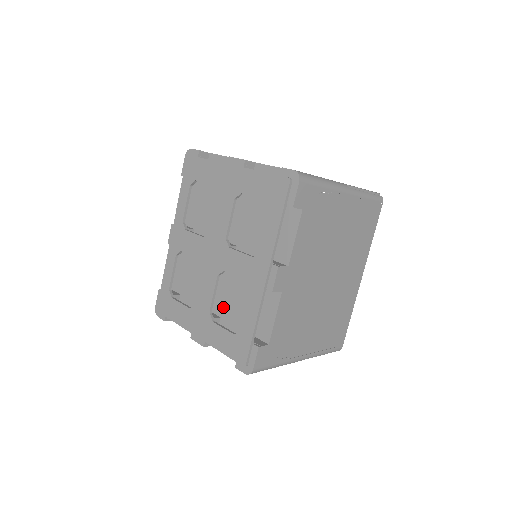
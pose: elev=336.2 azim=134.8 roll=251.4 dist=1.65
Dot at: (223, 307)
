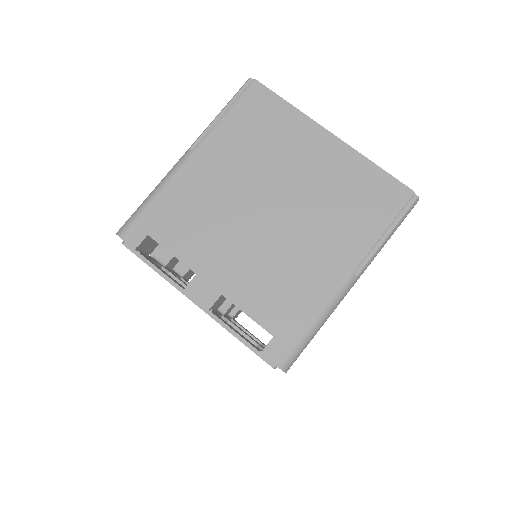
Dot at: occluded
